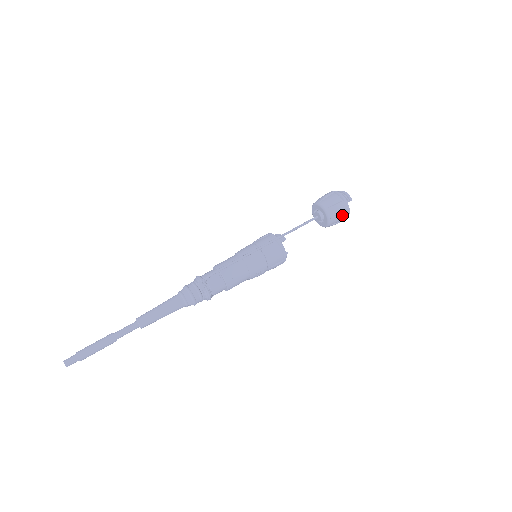
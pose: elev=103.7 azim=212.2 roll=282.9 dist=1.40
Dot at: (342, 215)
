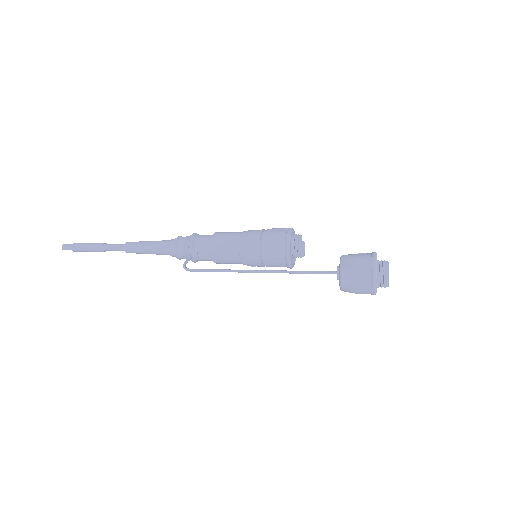
Dot at: occluded
